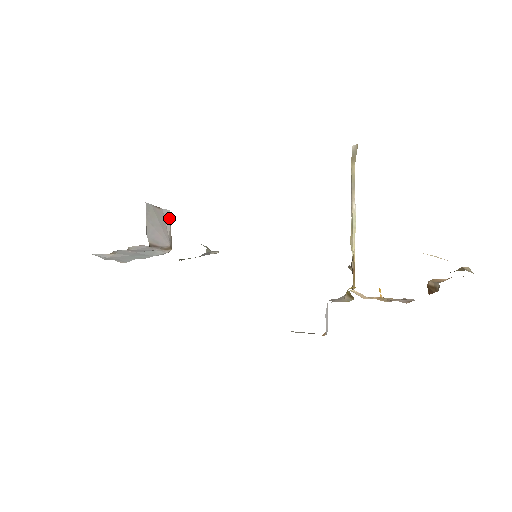
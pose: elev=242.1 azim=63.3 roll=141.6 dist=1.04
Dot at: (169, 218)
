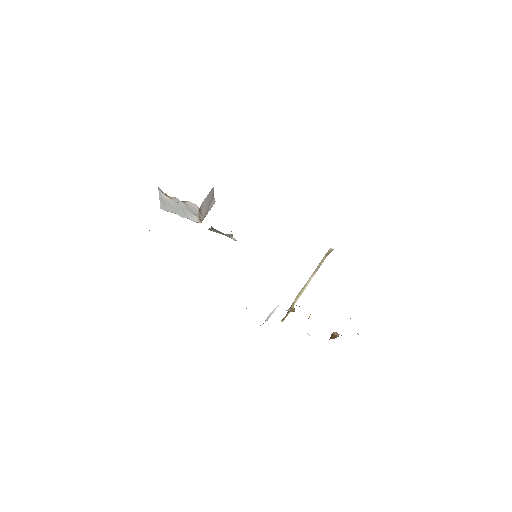
Dot at: occluded
